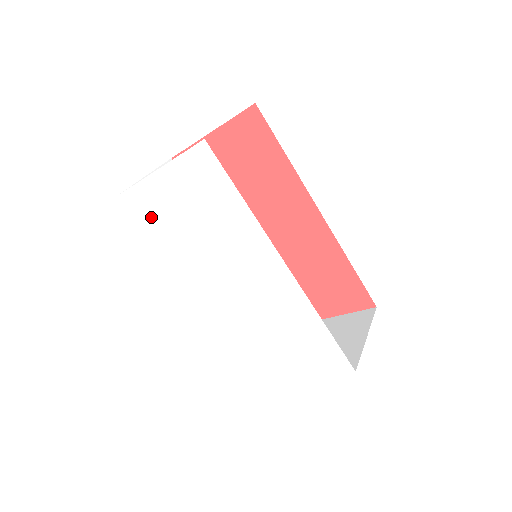
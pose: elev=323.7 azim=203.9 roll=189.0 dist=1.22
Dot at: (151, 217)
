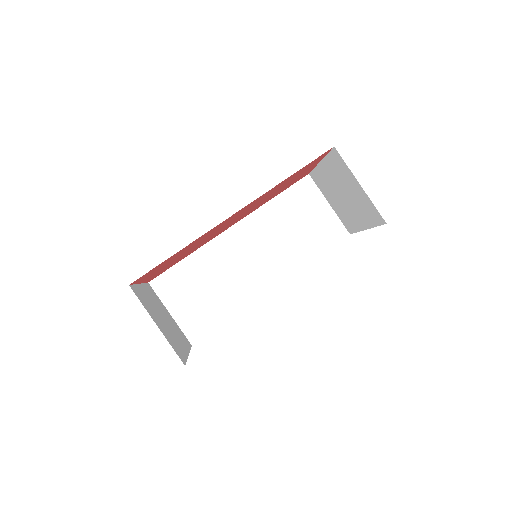
Dot at: occluded
